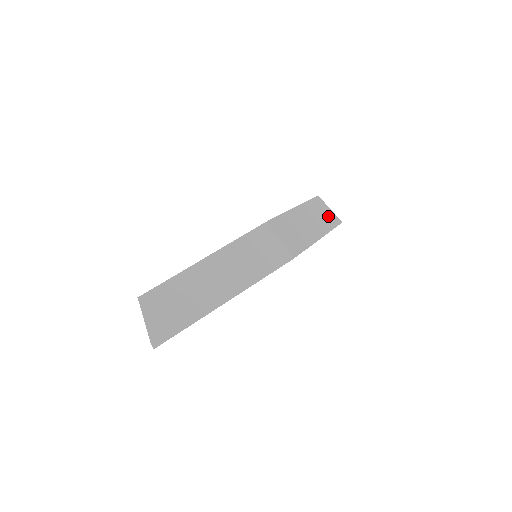
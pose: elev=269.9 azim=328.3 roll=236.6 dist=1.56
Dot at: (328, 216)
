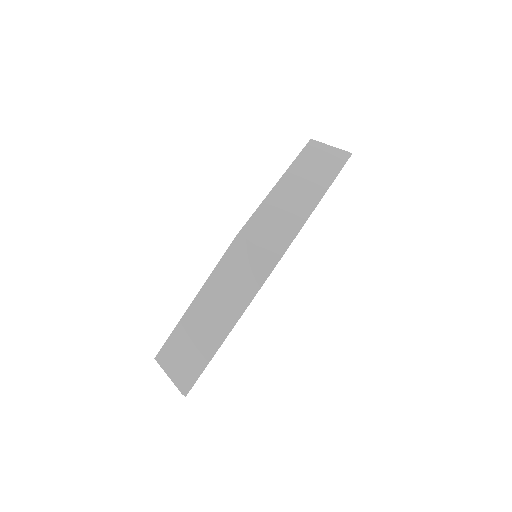
Dot at: (328, 160)
